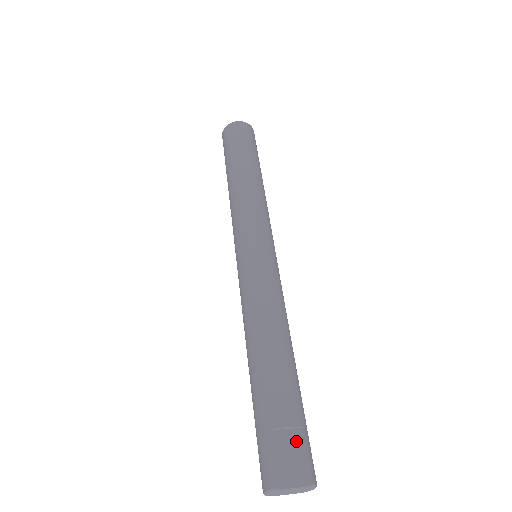
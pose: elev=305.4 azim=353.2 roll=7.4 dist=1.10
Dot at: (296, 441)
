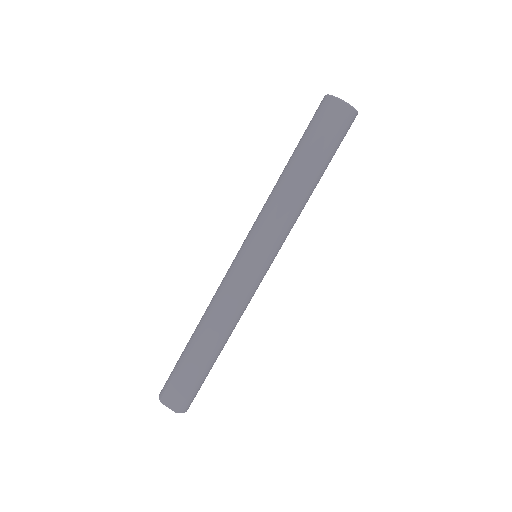
Dot at: (184, 390)
